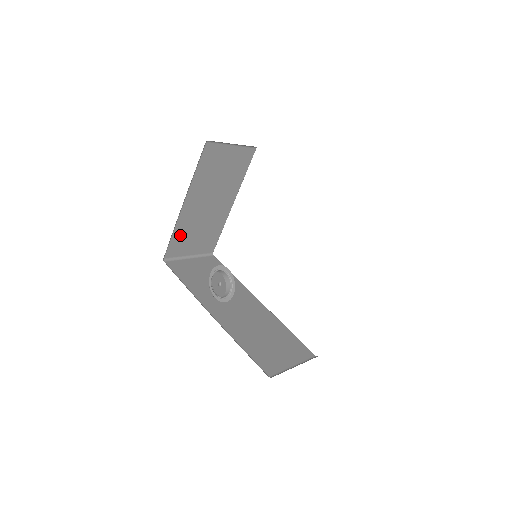
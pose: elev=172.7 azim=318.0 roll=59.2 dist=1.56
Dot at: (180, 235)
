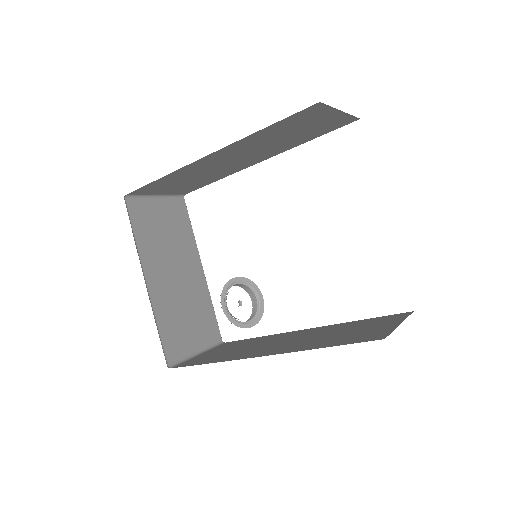
Dot at: (167, 326)
